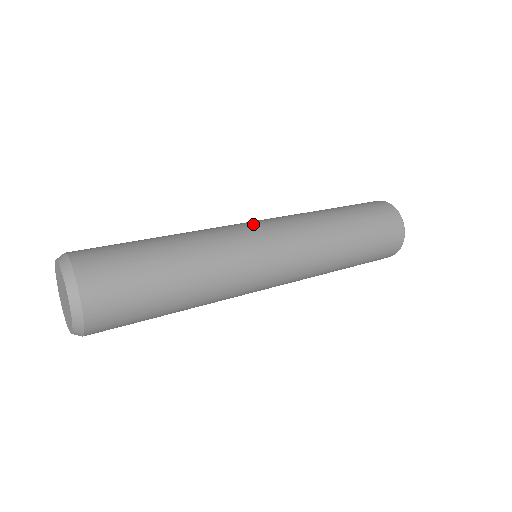
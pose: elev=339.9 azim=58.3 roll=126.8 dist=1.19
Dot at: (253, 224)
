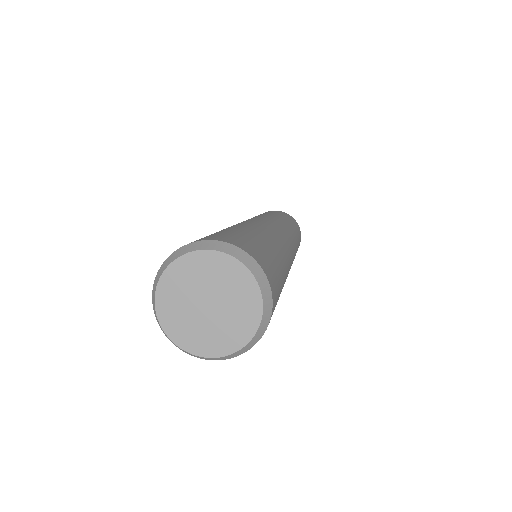
Dot at: occluded
